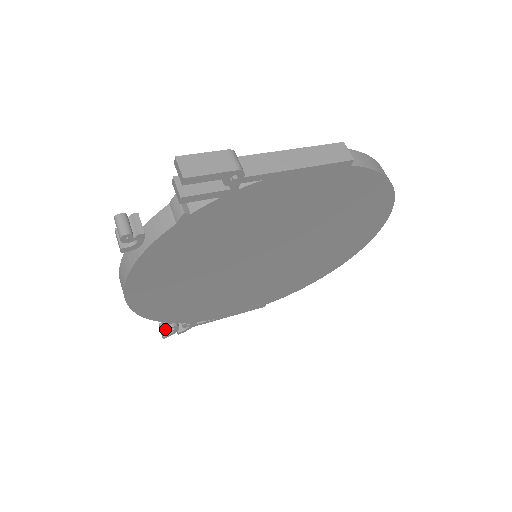
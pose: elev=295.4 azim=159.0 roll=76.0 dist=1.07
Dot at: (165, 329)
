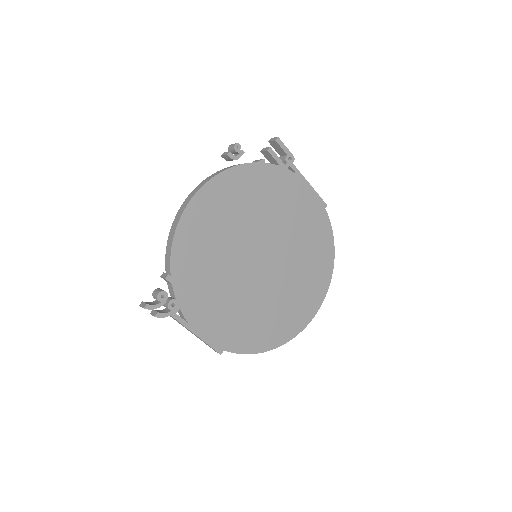
Dot at: (149, 303)
